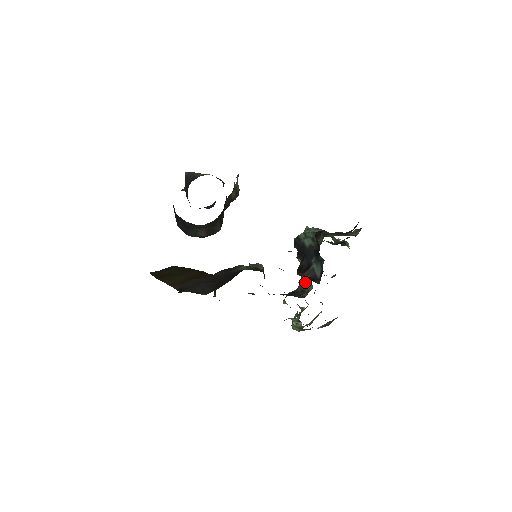
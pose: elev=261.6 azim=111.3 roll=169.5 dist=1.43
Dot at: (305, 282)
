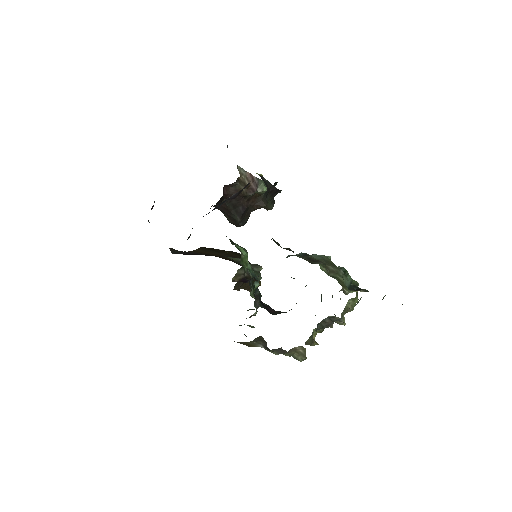
Dot at: occluded
